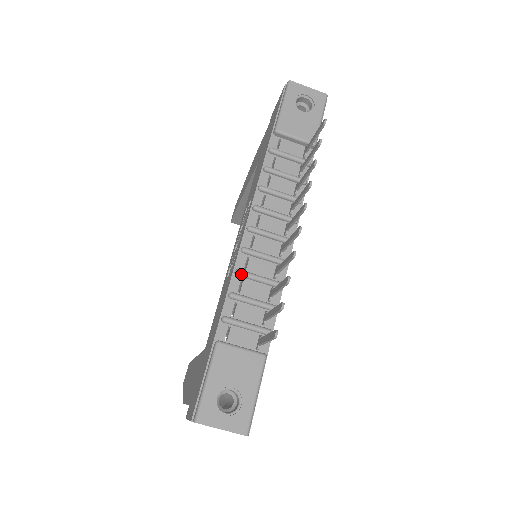
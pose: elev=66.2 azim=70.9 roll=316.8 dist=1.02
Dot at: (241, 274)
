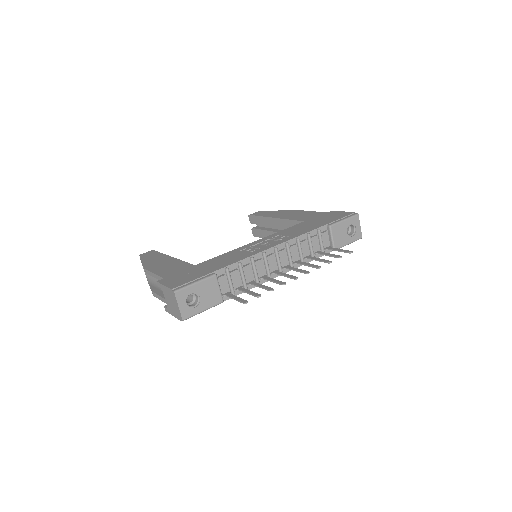
Dot at: (253, 261)
